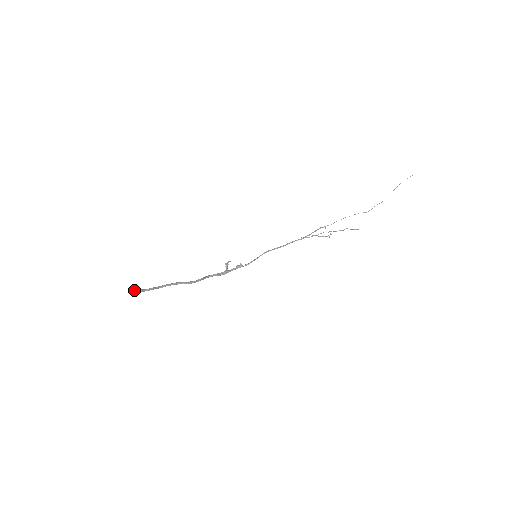
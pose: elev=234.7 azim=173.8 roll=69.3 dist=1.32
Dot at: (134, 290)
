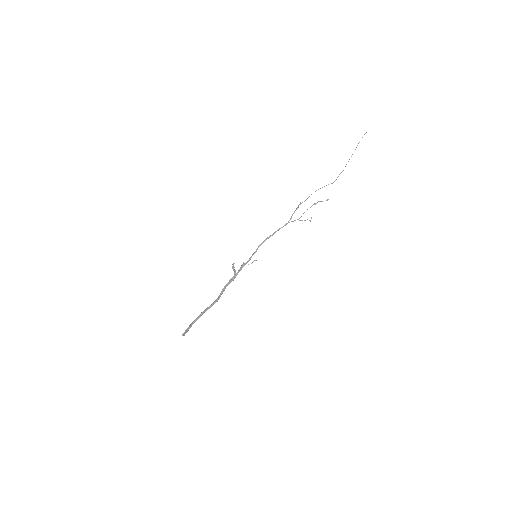
Dot at: (183, 335)
